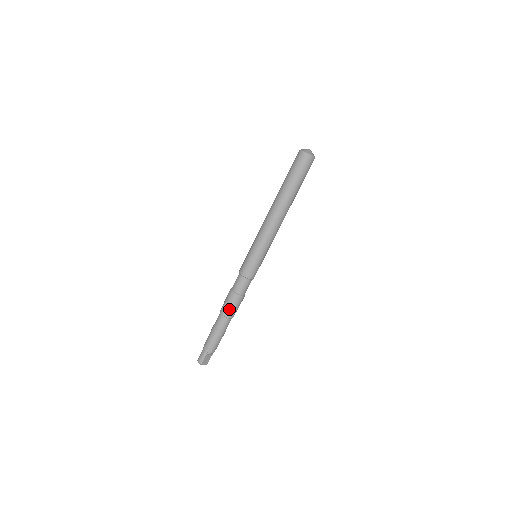
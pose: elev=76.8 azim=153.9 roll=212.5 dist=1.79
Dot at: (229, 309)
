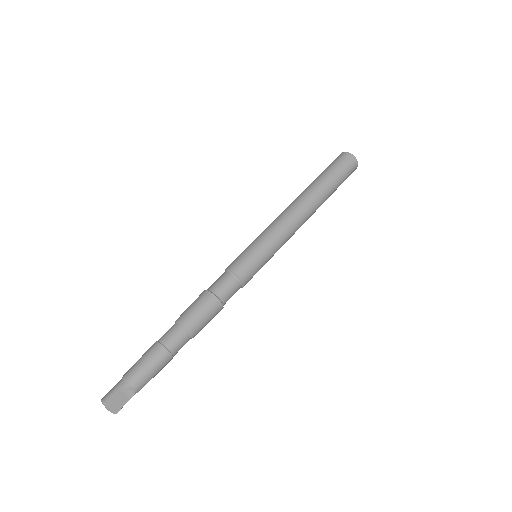
Dot at: (192, 314)
